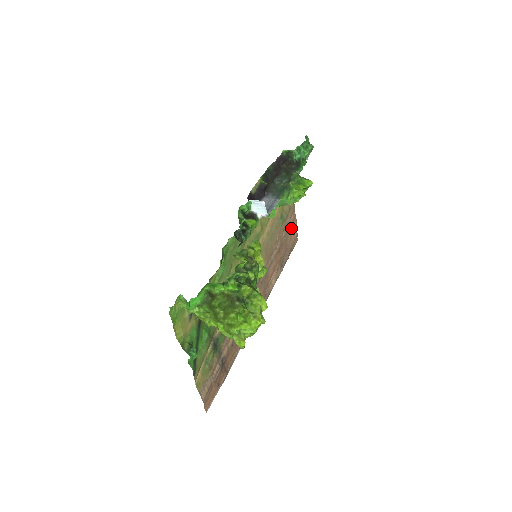
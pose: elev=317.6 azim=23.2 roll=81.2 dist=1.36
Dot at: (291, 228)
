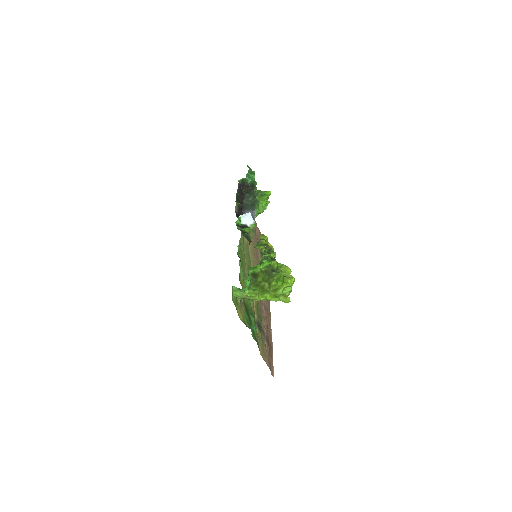
Dot at: occluded
